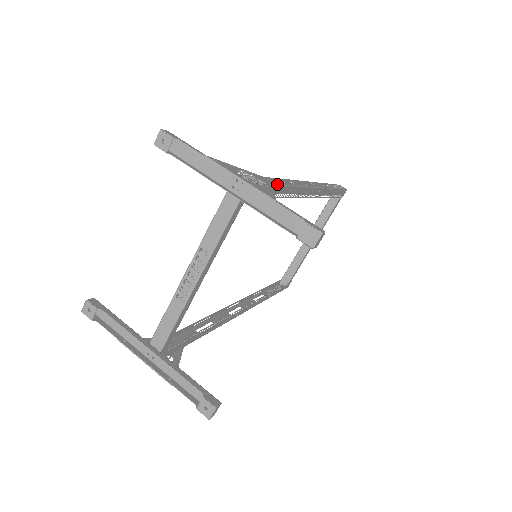
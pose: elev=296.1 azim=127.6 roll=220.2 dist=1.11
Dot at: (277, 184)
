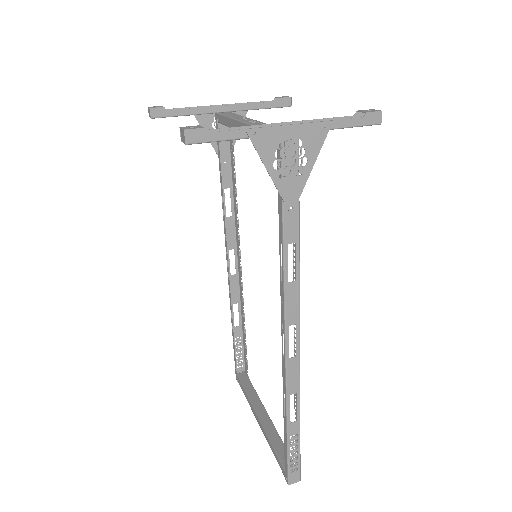
Dot at: (230, 167)
